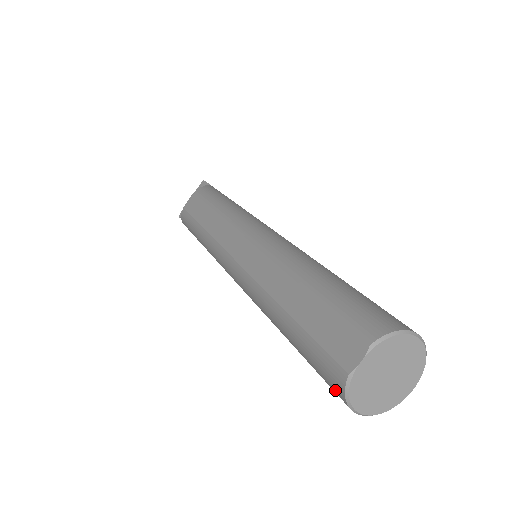
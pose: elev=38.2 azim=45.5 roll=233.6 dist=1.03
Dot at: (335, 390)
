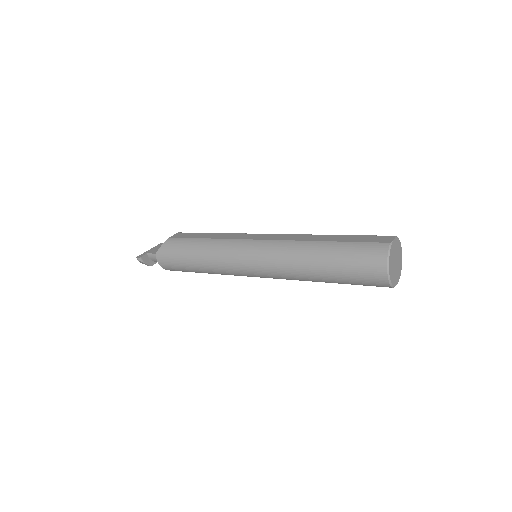
Dot at: (377, 259)
